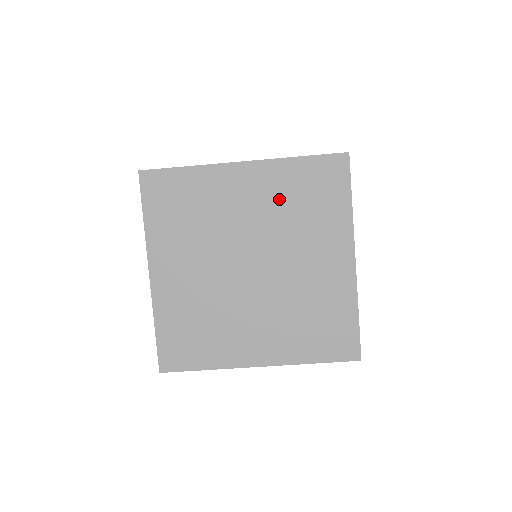
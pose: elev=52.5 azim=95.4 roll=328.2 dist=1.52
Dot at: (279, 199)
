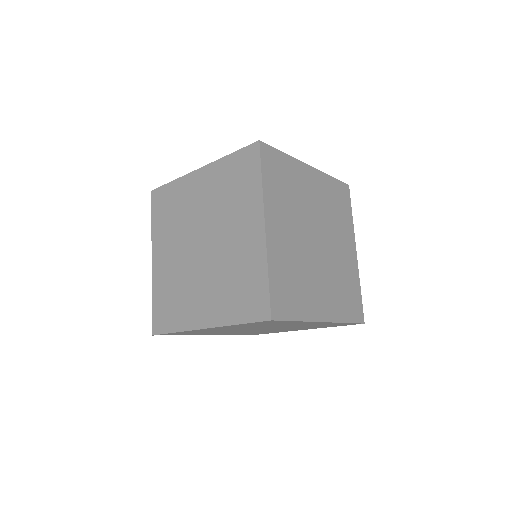
Dot at: (313, 325)
